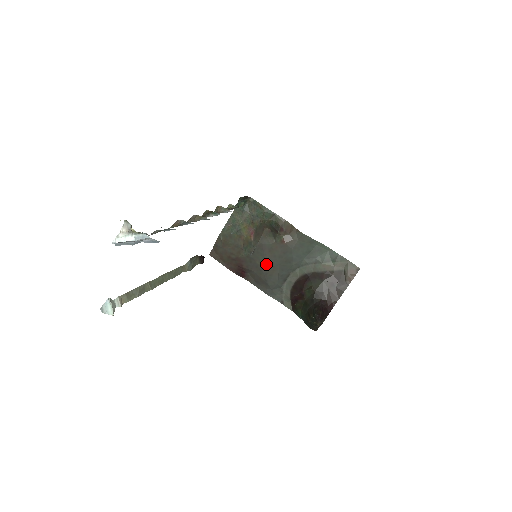
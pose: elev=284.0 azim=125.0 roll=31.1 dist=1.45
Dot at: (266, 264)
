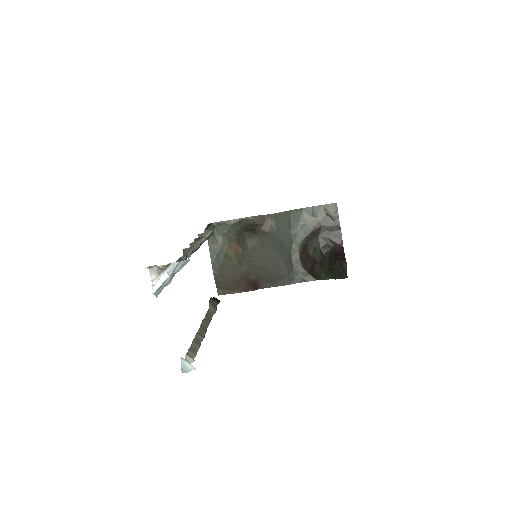
Dot at: (267, 260)
